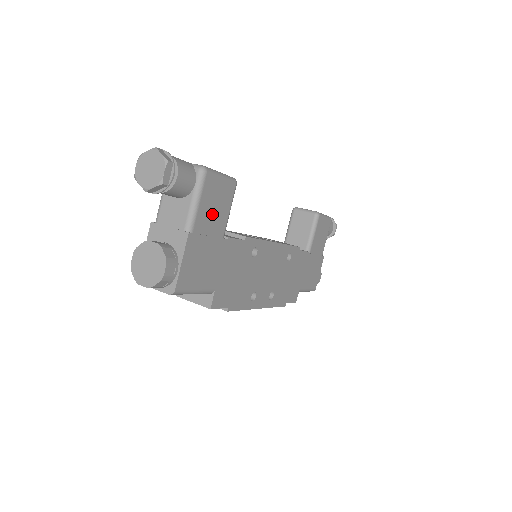
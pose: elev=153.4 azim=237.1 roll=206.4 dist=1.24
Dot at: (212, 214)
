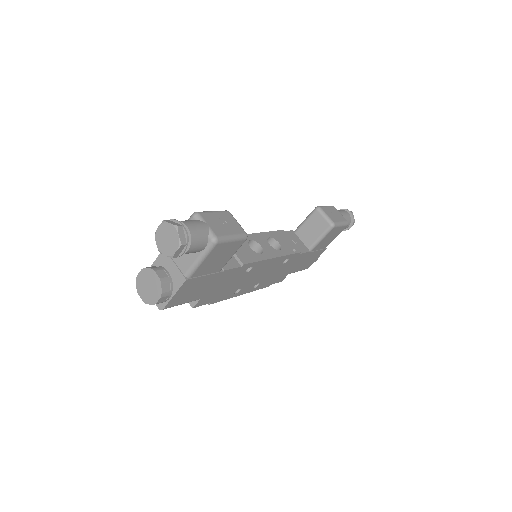
Dot at: (214, 263)
